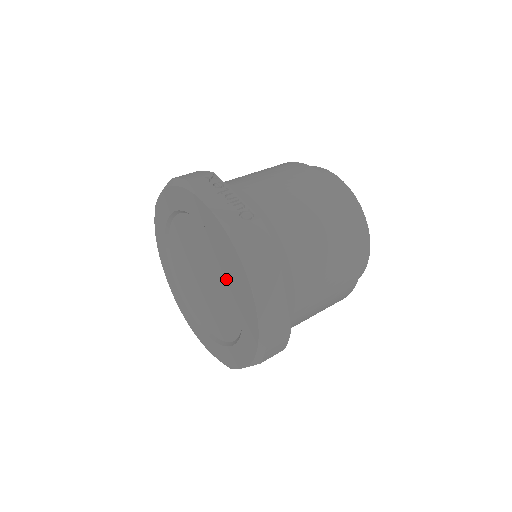
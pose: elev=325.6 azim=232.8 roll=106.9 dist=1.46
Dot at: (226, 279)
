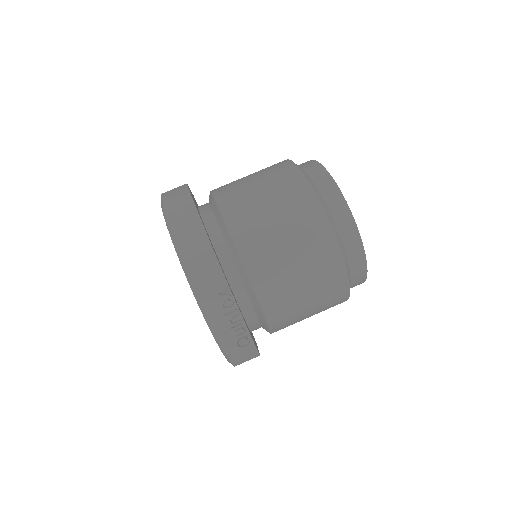
Dot at: occluded
